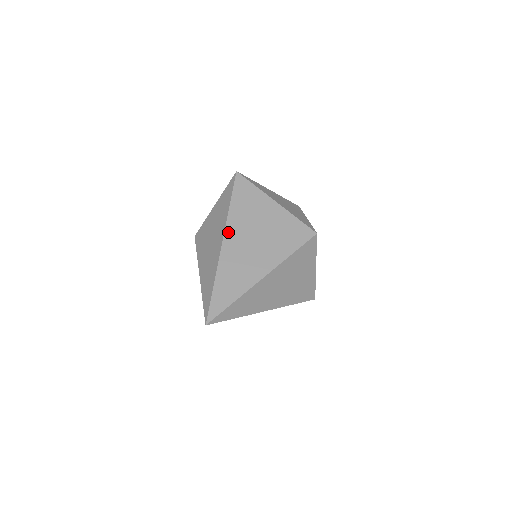
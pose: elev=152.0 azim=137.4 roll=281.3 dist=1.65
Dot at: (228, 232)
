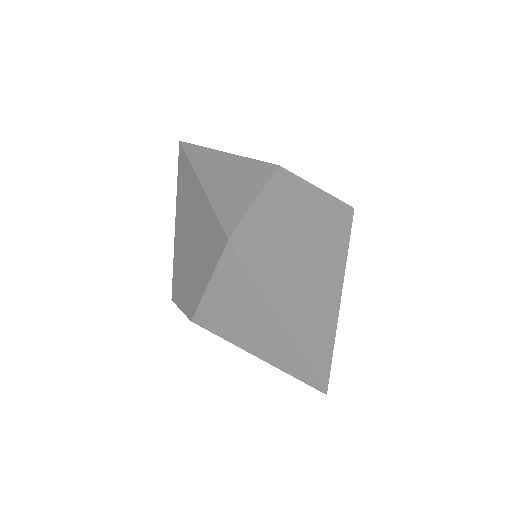
Dot at: (282, 315)
